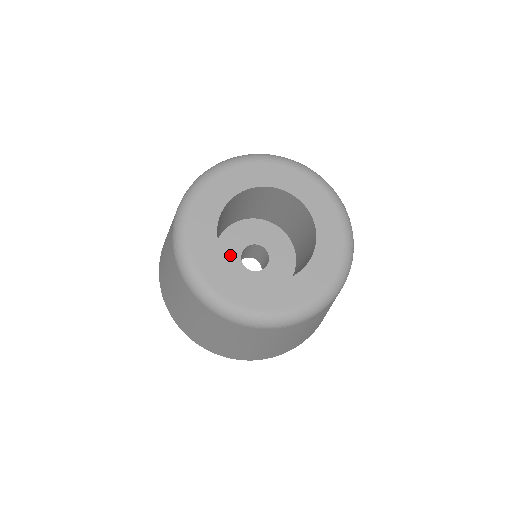
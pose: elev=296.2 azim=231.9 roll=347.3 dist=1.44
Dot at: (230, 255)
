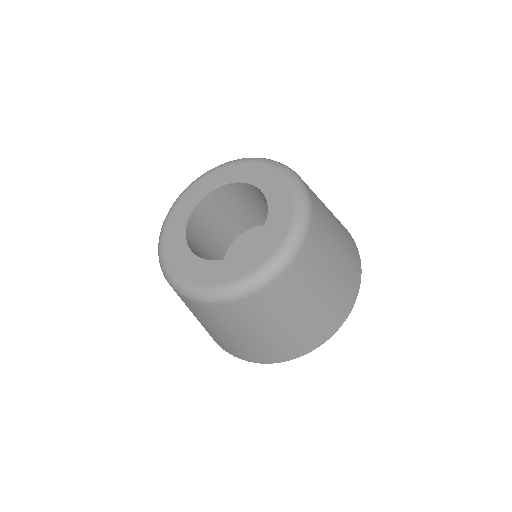
Dot at: occluded
